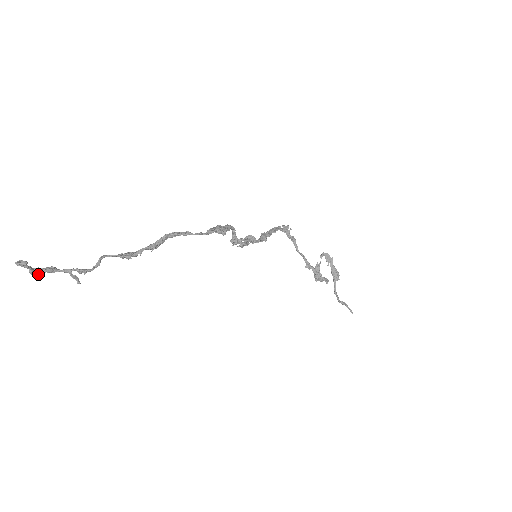
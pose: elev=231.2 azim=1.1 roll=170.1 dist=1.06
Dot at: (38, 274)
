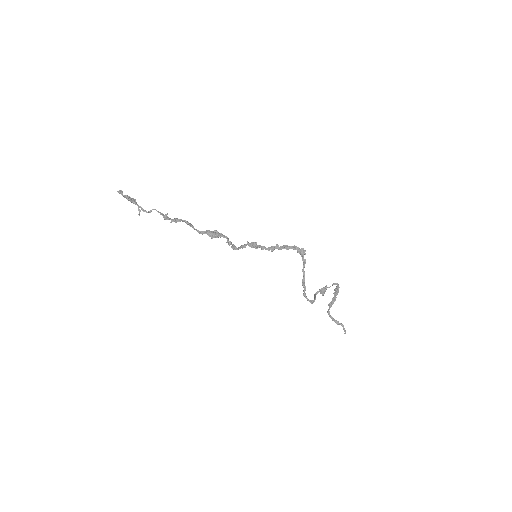
Dot at: (128, 199)
